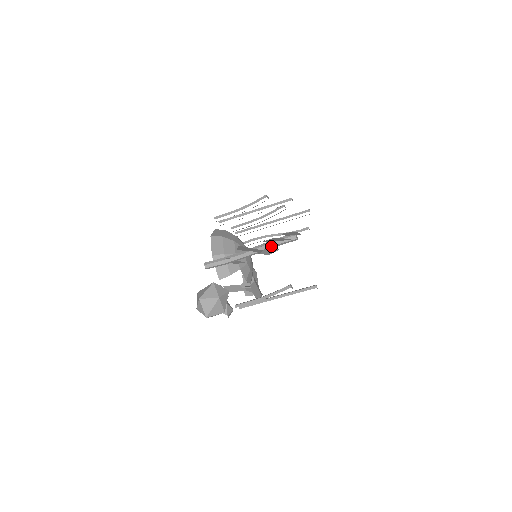
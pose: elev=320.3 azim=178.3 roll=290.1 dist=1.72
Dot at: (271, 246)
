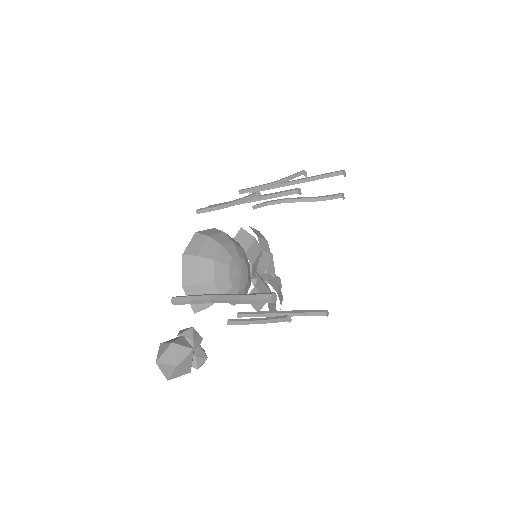
Dot at: (242, 303)
